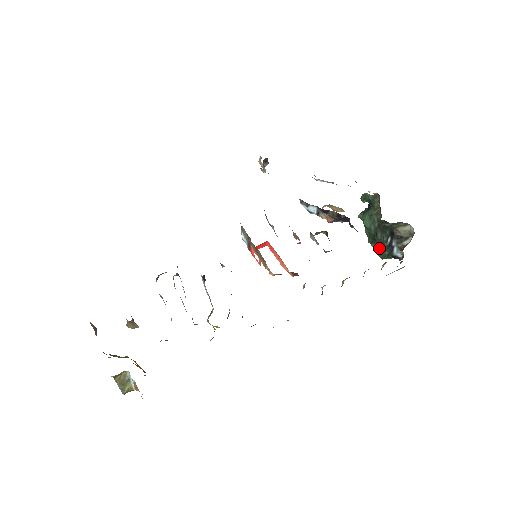
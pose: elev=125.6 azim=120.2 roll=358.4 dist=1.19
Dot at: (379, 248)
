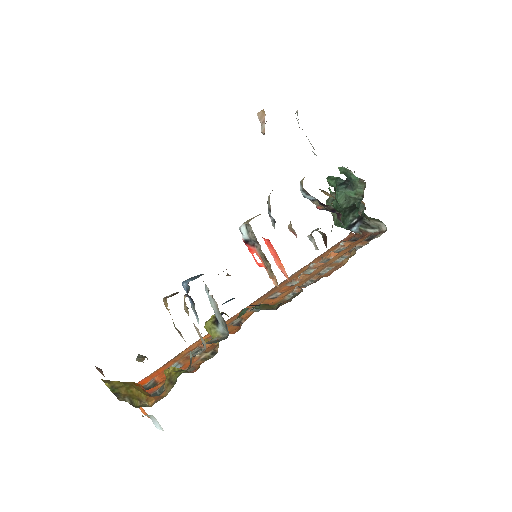
Dot at: occluded
